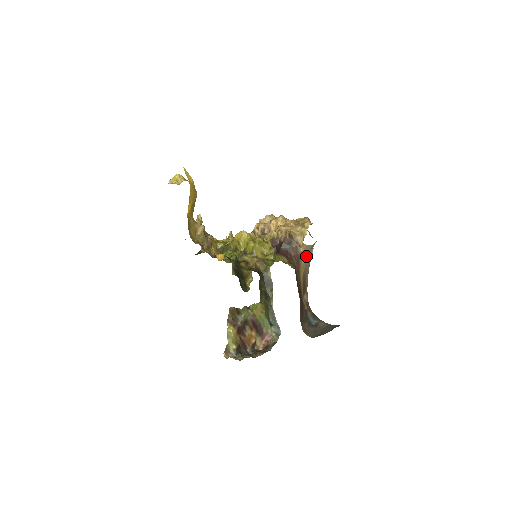
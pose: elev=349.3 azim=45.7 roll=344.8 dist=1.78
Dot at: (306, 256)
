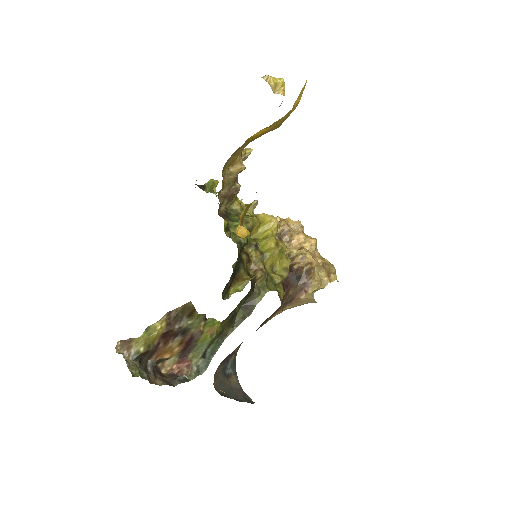
Dot at: (297, 305)
